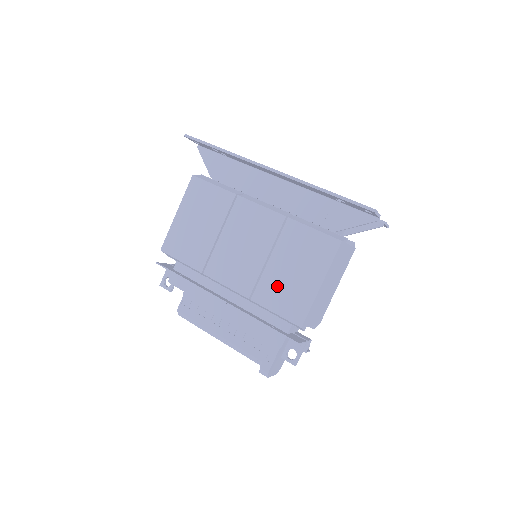
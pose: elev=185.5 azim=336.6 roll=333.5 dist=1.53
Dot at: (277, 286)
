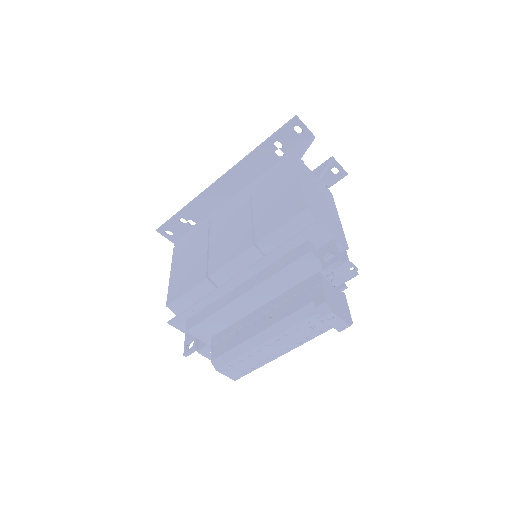
Dot at: (269, 215)
